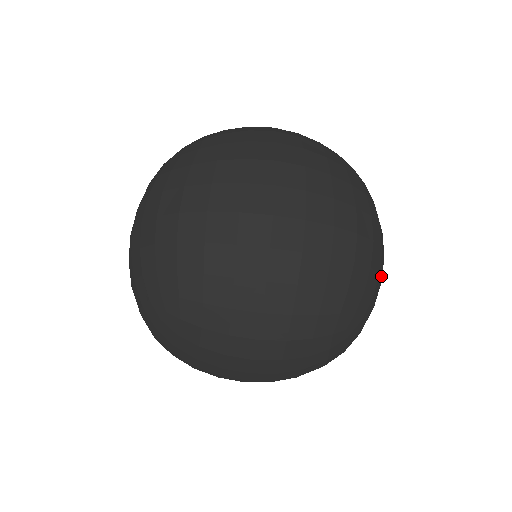
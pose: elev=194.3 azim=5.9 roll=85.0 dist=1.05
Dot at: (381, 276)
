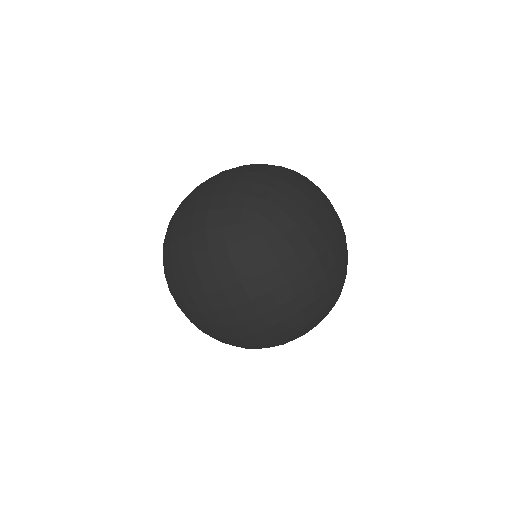
Dot at: occluded
